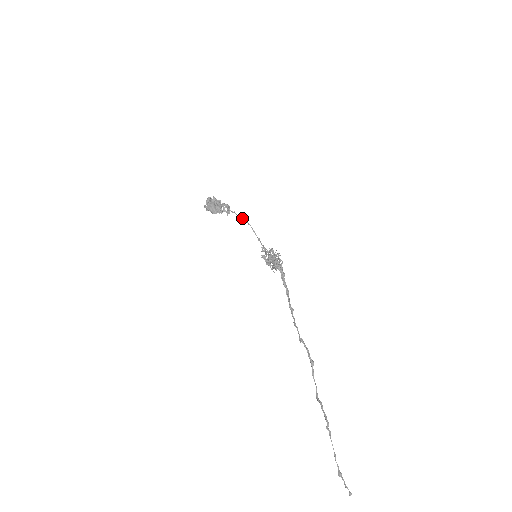
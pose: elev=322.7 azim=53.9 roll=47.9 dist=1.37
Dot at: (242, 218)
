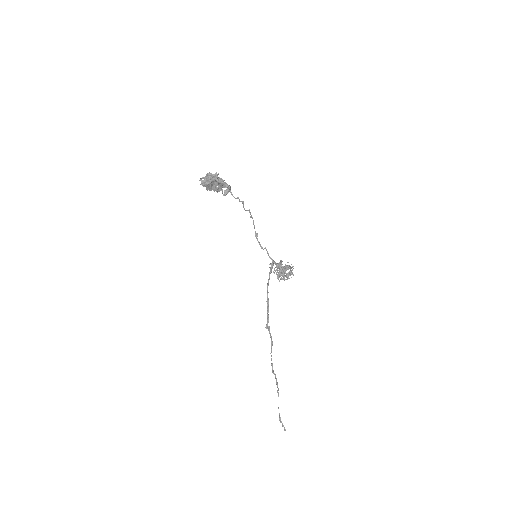
Dot at: (248, 210)
